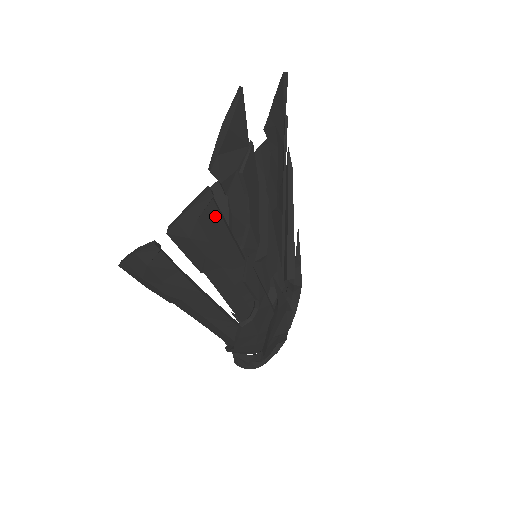
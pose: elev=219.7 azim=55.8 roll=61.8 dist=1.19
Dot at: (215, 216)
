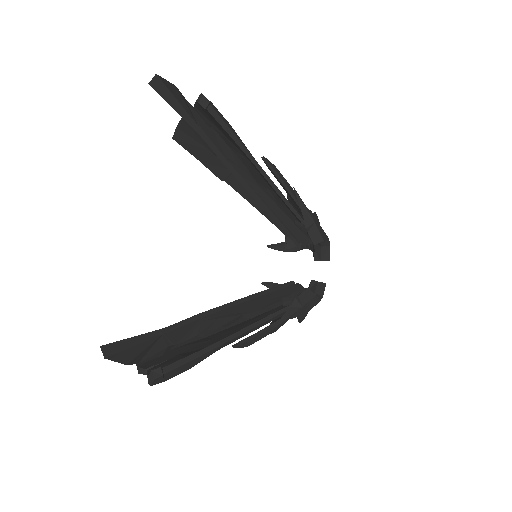
Dot at: (178, 369)
